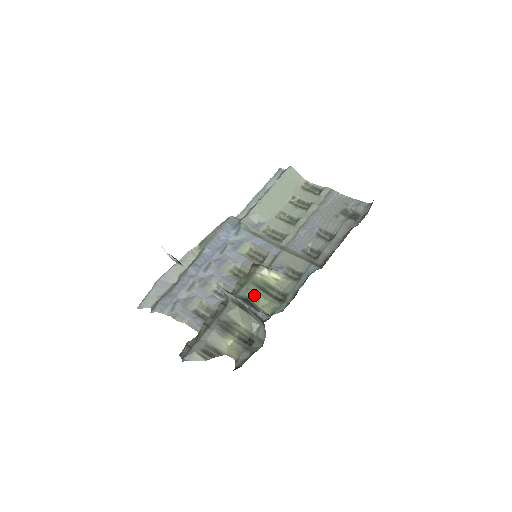
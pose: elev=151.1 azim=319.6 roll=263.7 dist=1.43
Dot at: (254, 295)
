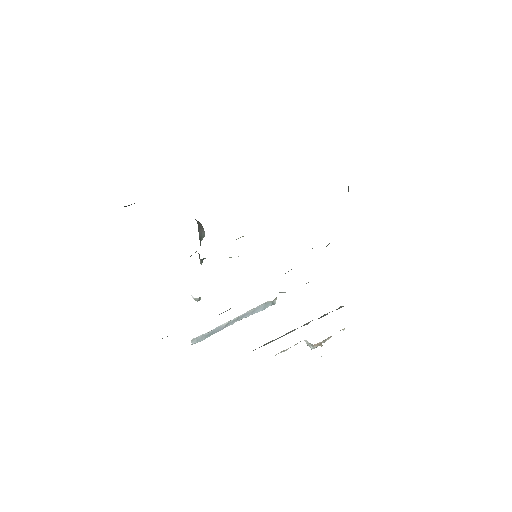
Dot at: occluded
